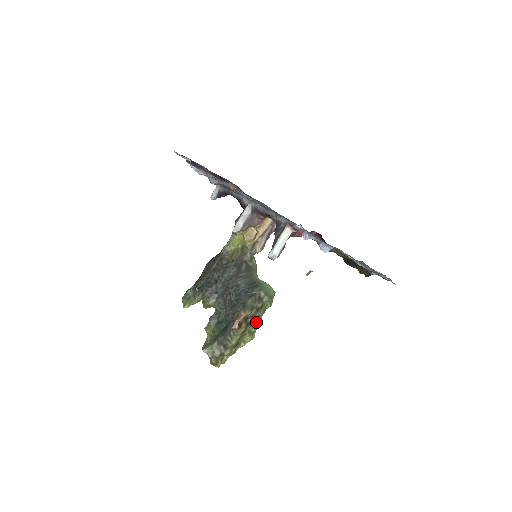
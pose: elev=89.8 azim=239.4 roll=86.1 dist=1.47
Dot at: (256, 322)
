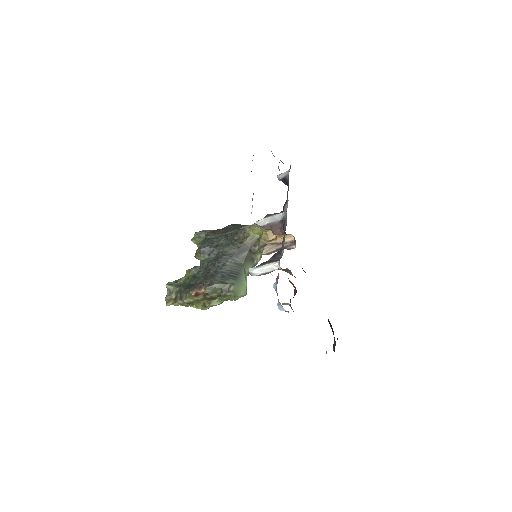
Dot at: (214, 302)
